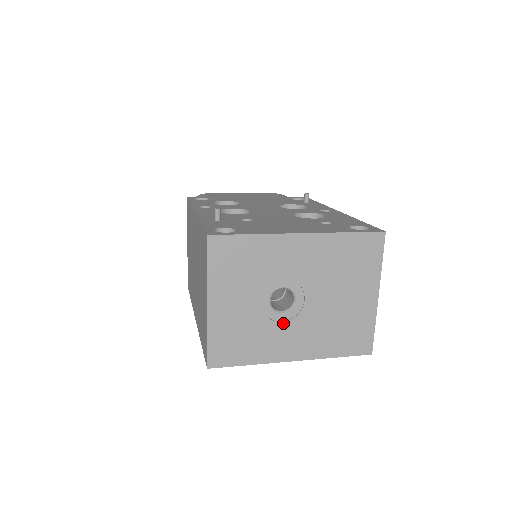
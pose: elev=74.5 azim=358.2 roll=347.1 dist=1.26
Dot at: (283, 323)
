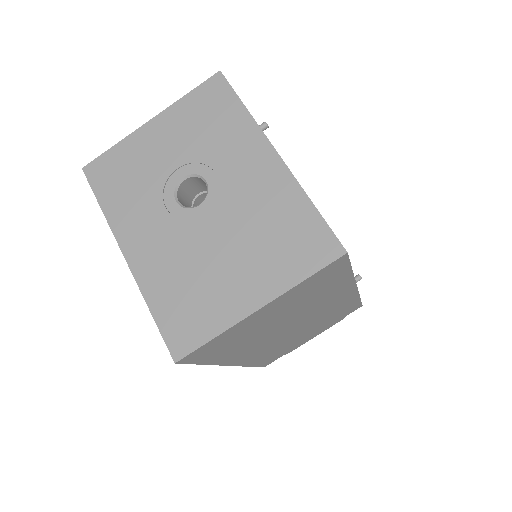
Dot at: (165, 210)
